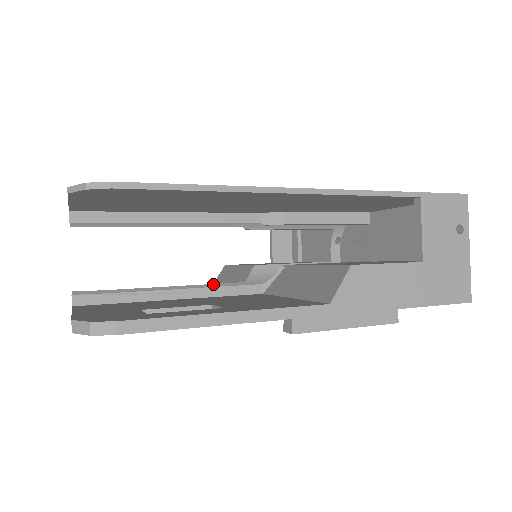
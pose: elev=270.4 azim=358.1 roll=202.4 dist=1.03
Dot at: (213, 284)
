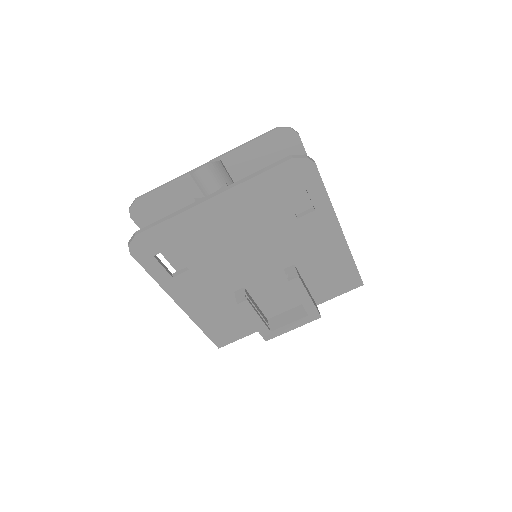
Dot at: occluded
